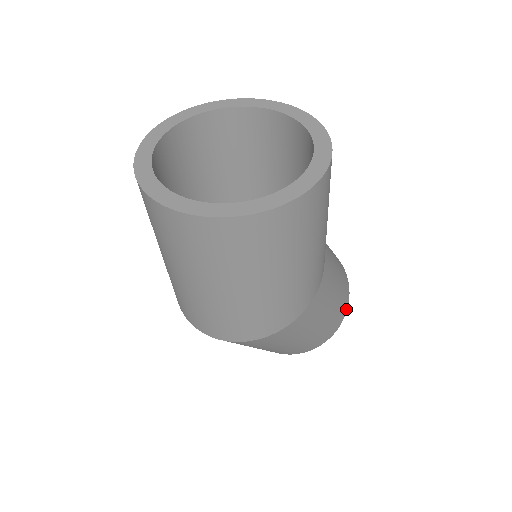
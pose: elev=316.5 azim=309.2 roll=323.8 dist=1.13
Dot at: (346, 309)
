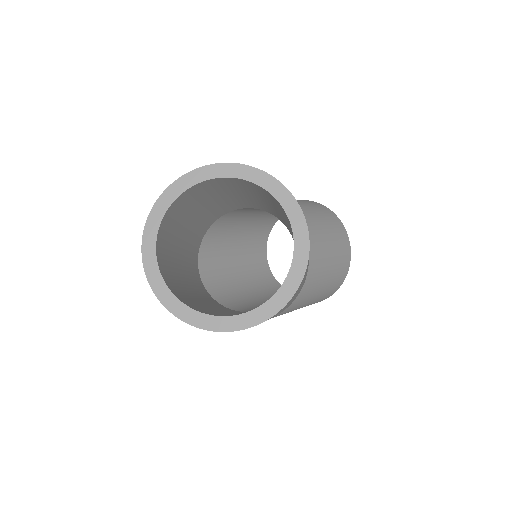
Dot at: (328, 297)
